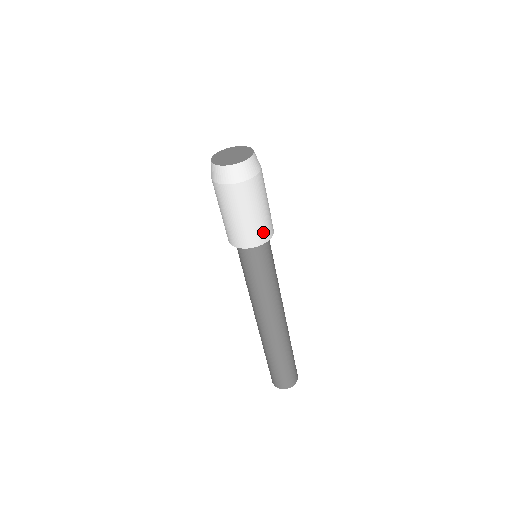
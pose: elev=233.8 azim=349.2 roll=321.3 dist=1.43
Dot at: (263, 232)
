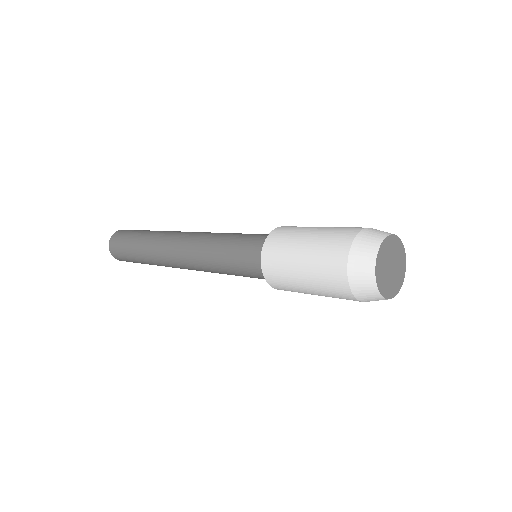
Dot at: occluded
